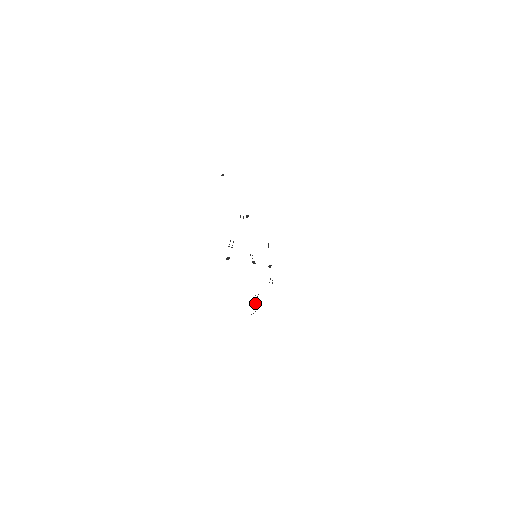
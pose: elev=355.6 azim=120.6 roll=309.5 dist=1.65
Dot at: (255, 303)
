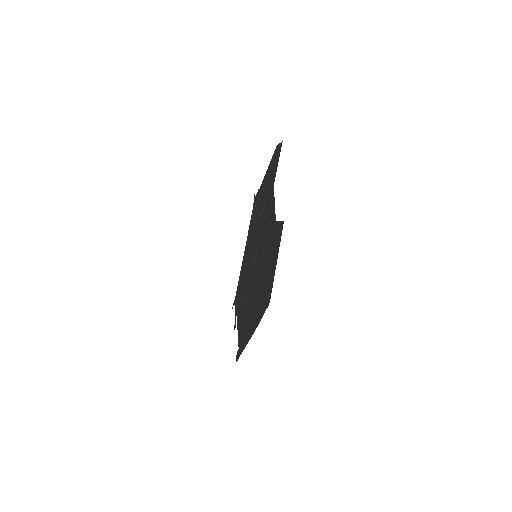
Dot at: (253, 299)
